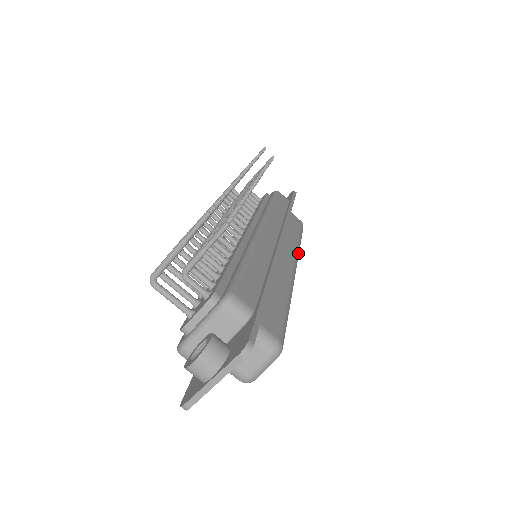
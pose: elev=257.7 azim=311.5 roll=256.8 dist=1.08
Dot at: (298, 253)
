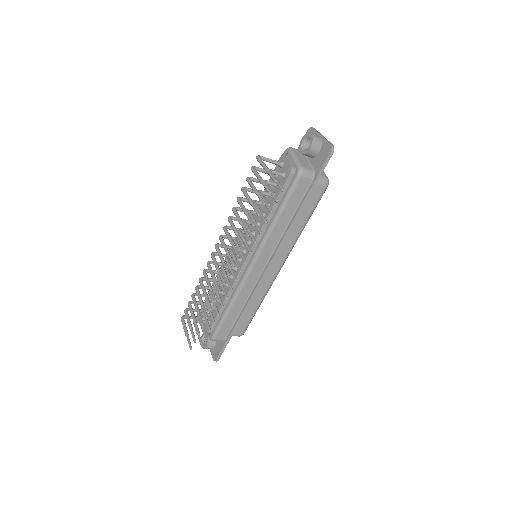
Dot at: occluded
